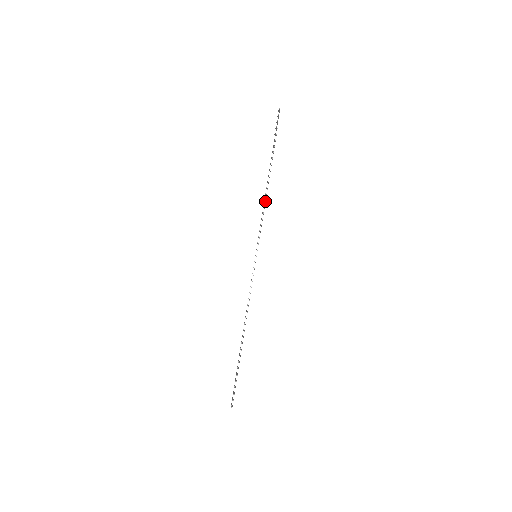
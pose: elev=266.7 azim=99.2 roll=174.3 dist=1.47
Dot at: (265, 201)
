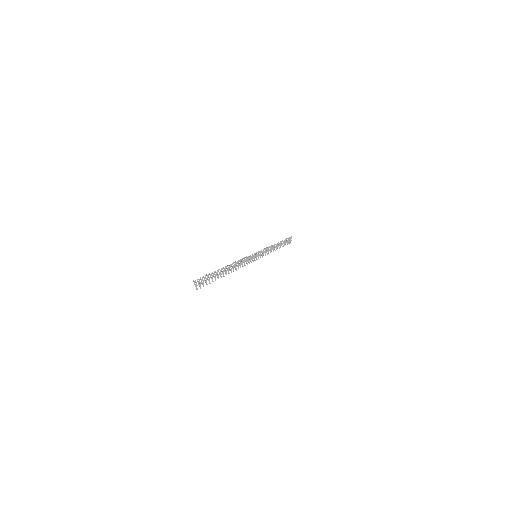
Dot at: (238, 266)
